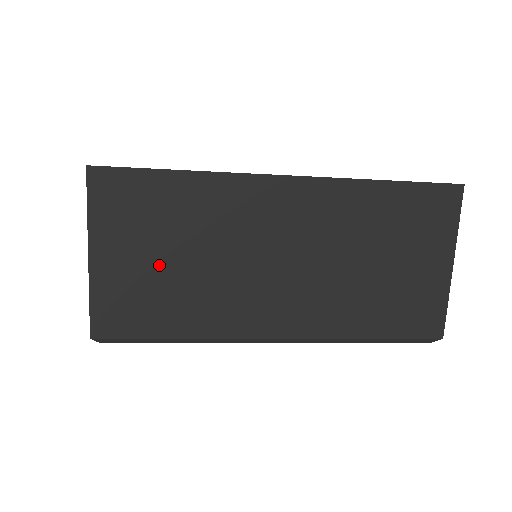
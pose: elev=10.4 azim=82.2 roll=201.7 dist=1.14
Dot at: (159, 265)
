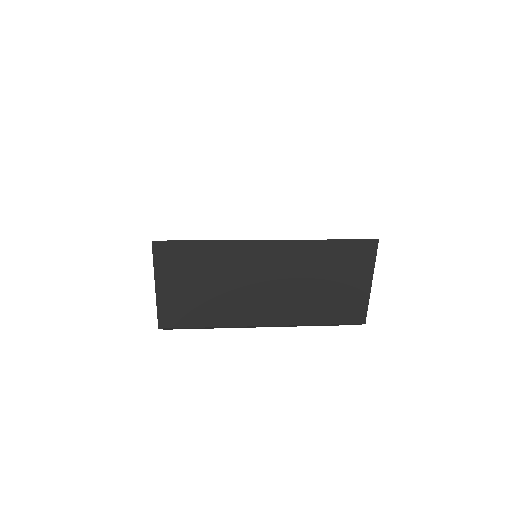
Dot at: (195, 290)
